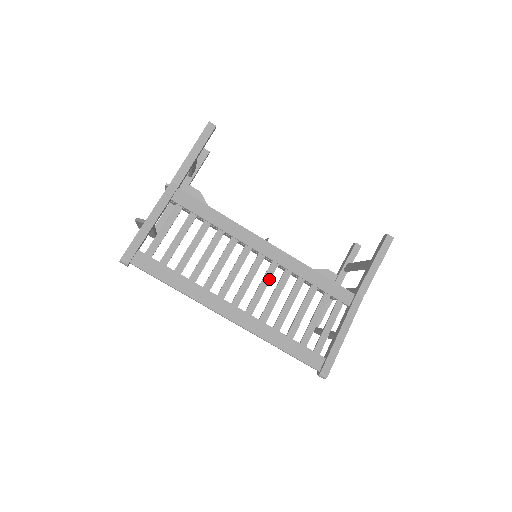
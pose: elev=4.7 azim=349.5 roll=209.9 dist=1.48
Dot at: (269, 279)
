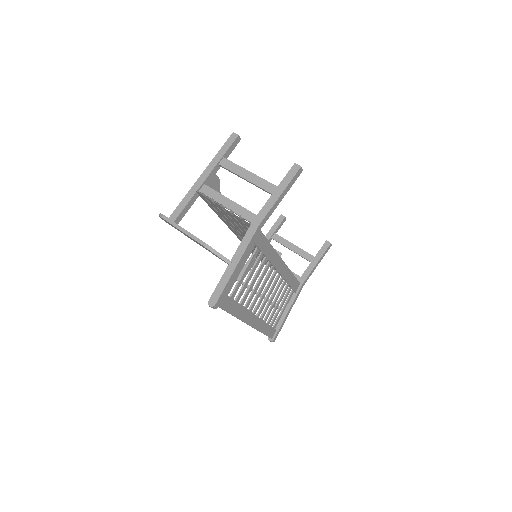
Dot at: occluded
